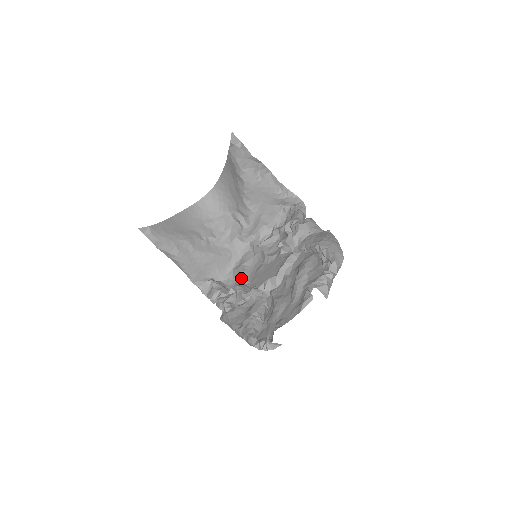
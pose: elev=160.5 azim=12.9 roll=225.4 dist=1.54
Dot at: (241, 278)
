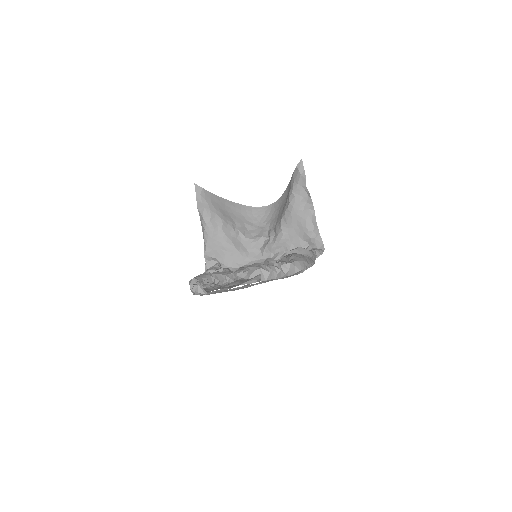
Dot at: occluded
